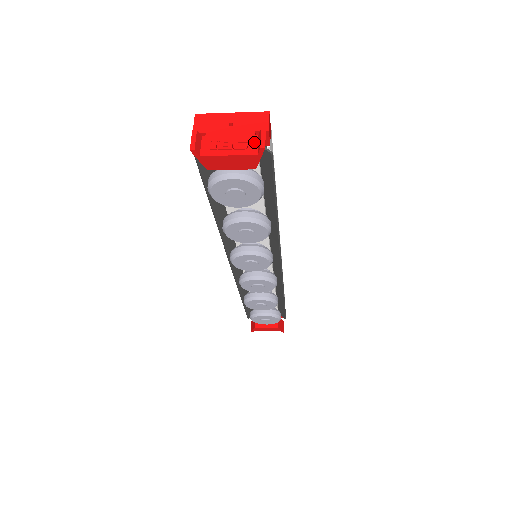
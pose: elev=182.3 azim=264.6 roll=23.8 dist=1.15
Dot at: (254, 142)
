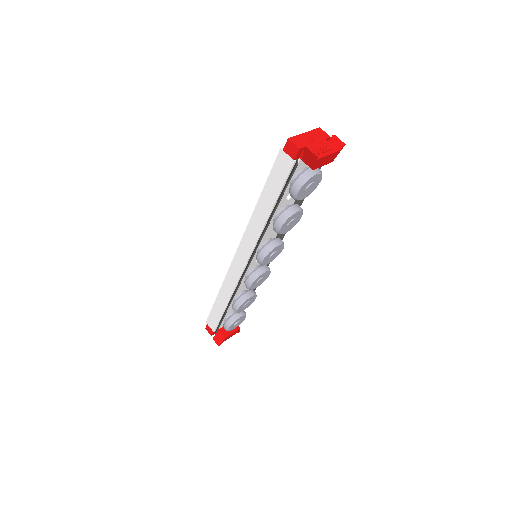
Dot at: (332, 144)
